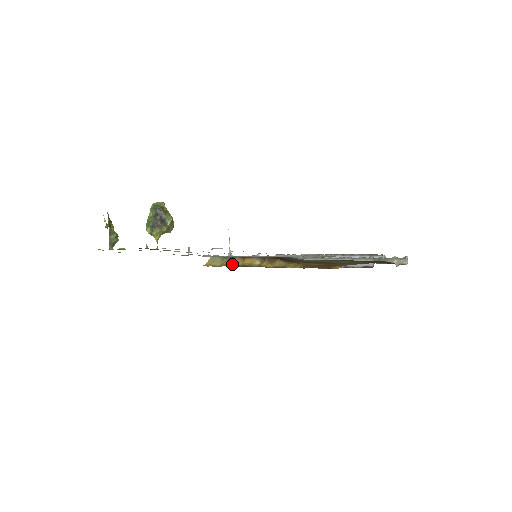
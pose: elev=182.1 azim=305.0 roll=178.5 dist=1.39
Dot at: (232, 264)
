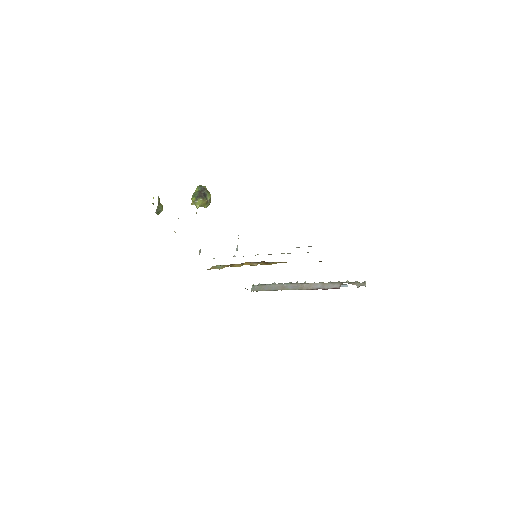
Dot at: (233, 266)
